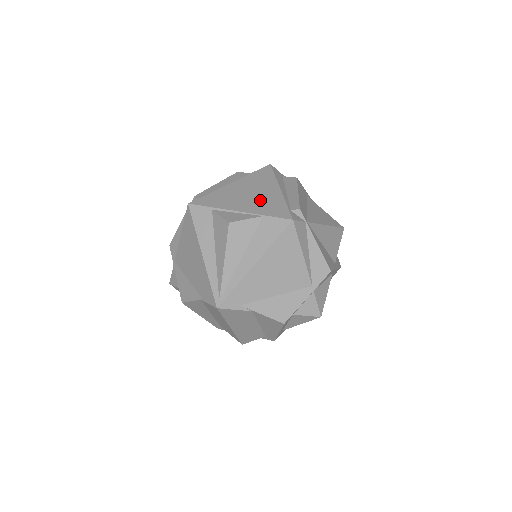
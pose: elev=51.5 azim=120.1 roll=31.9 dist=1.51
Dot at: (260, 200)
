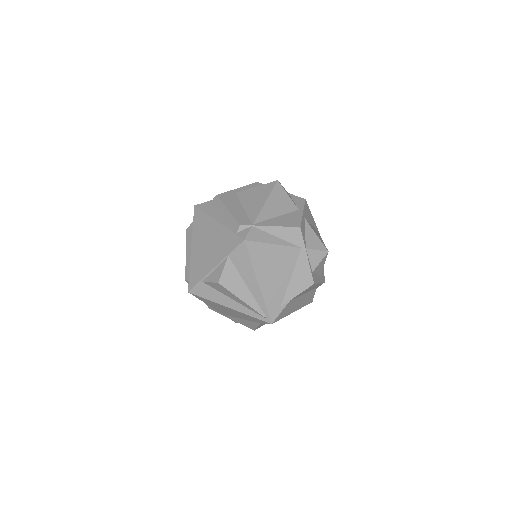
Dot at: (216, 245)
